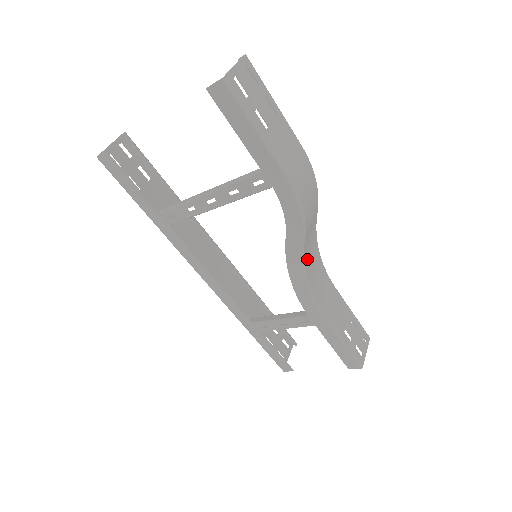
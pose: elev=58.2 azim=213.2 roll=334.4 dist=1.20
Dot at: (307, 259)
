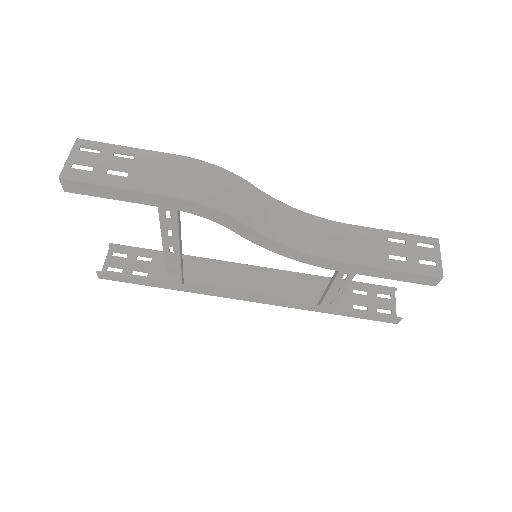
Dot at: (277, 231)
